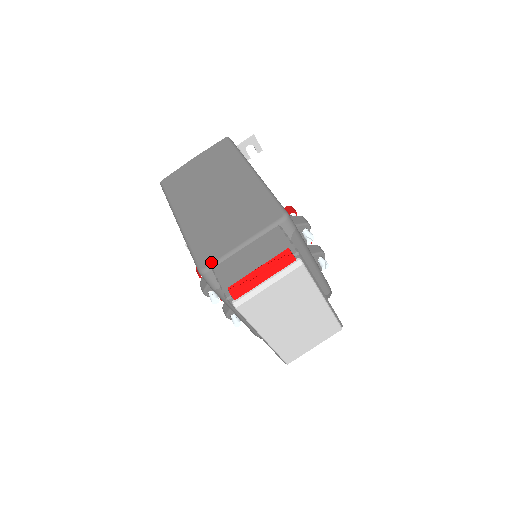
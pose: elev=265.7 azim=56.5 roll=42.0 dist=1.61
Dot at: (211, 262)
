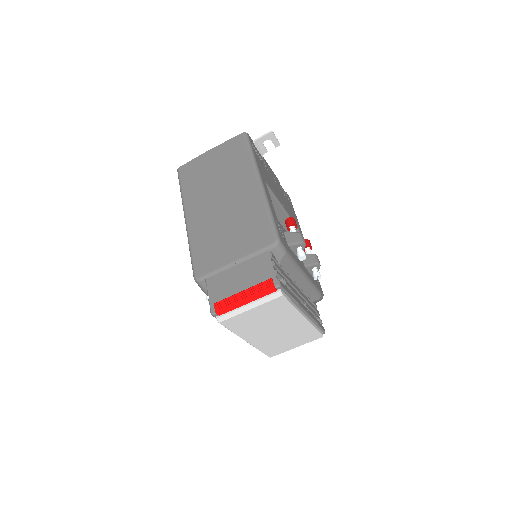
Dot at: (205, 273)
